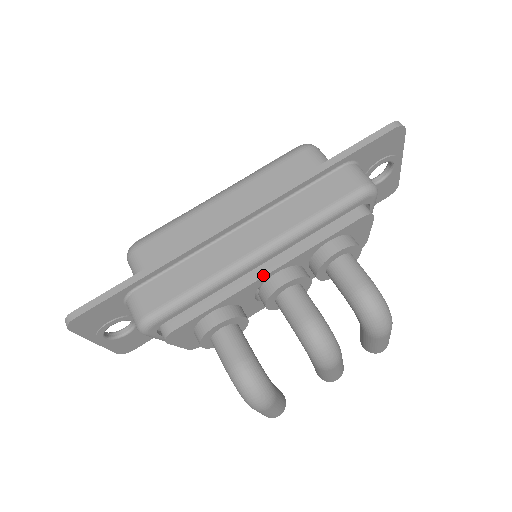
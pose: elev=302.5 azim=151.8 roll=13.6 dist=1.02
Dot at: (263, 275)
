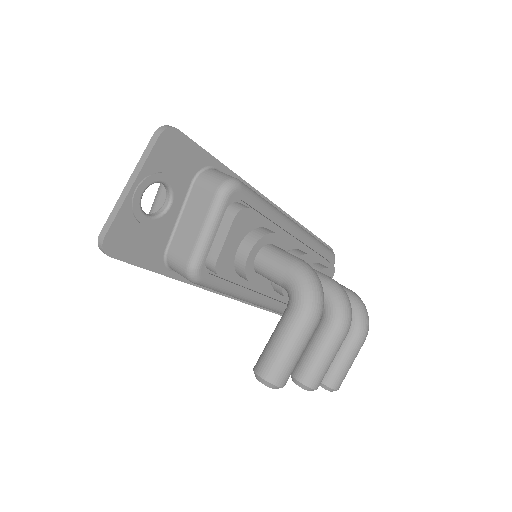
Dot at: (296, 240)
